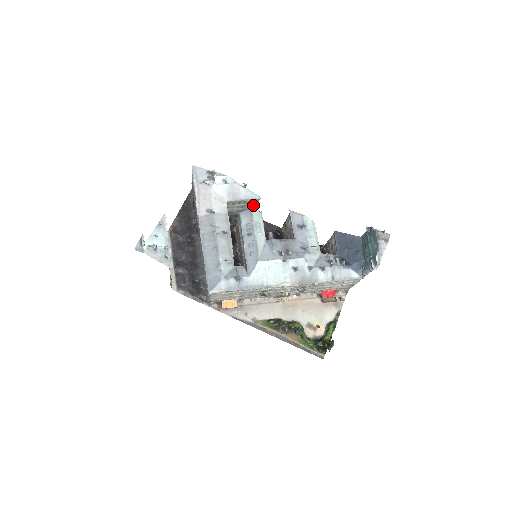
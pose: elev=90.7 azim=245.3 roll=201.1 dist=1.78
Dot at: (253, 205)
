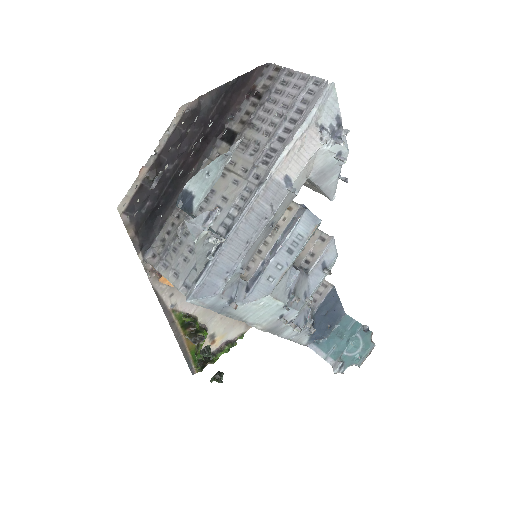
Dot at: (311, 187)
